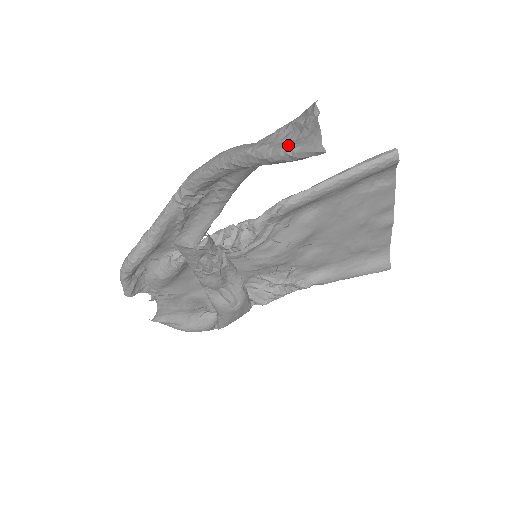
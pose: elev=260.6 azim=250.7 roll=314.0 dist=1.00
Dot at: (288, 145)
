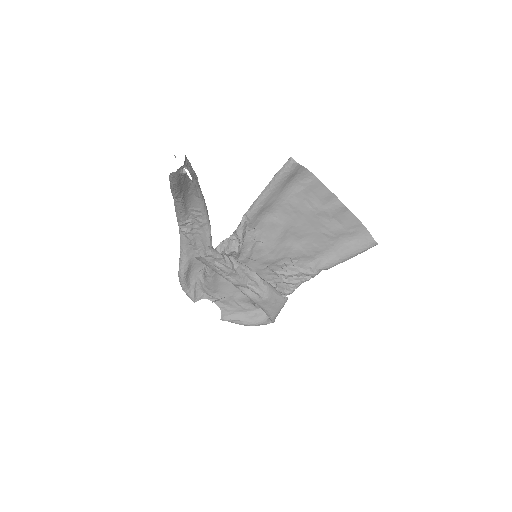
Dot at: occluded
